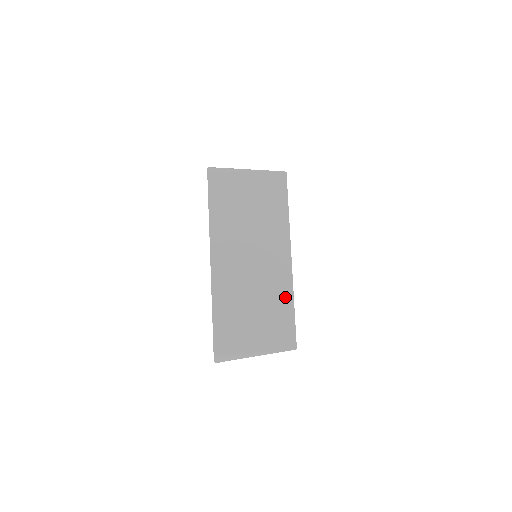
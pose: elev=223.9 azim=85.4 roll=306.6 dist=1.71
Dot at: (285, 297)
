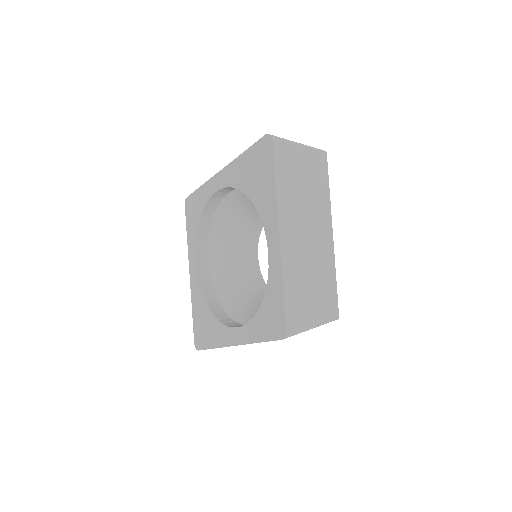
Dot at: occluded
